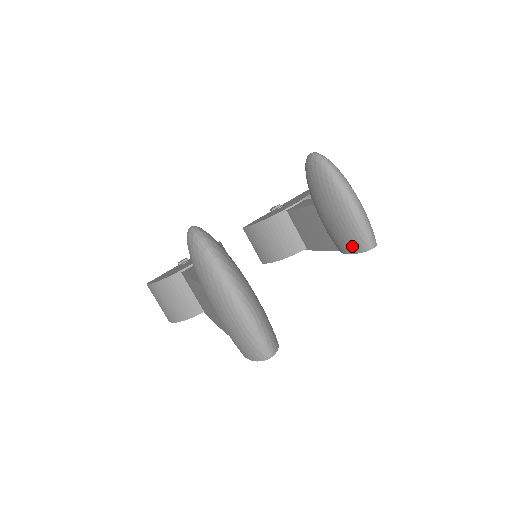
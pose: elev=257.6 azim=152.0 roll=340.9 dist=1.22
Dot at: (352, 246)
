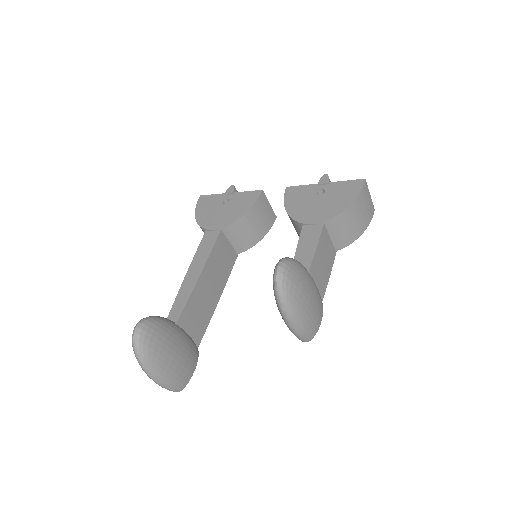
Dot at: occluded
